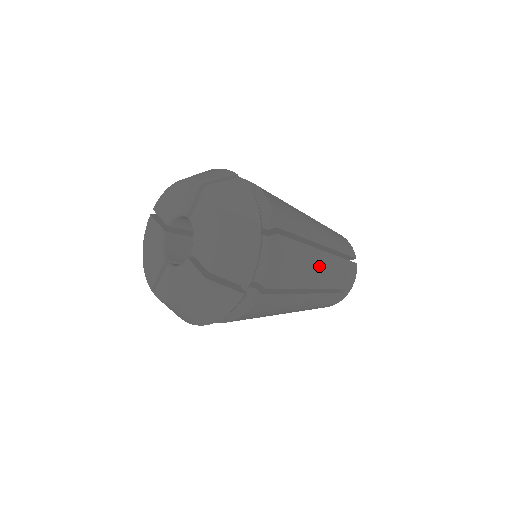
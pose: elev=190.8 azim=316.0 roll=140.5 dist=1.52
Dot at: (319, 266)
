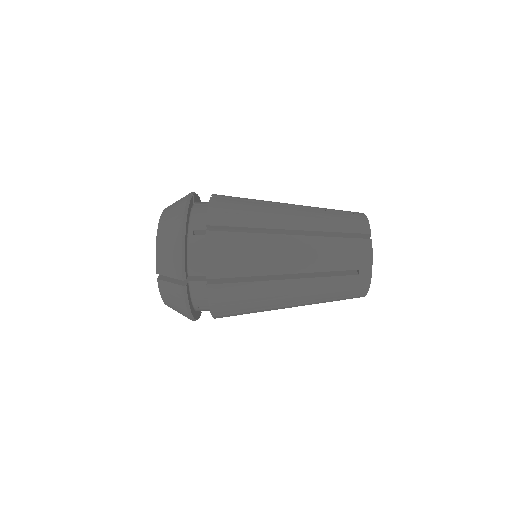
Dot at: (284, 250)
